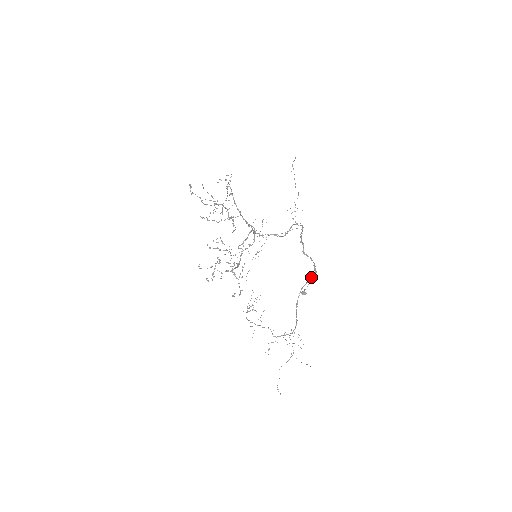
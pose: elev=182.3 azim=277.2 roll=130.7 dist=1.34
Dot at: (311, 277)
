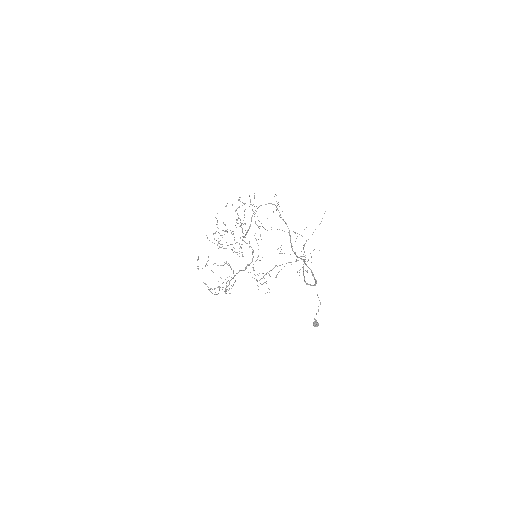
Dot at: occluded
